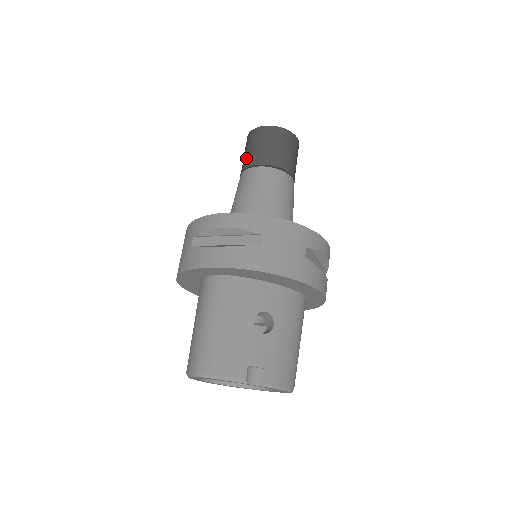
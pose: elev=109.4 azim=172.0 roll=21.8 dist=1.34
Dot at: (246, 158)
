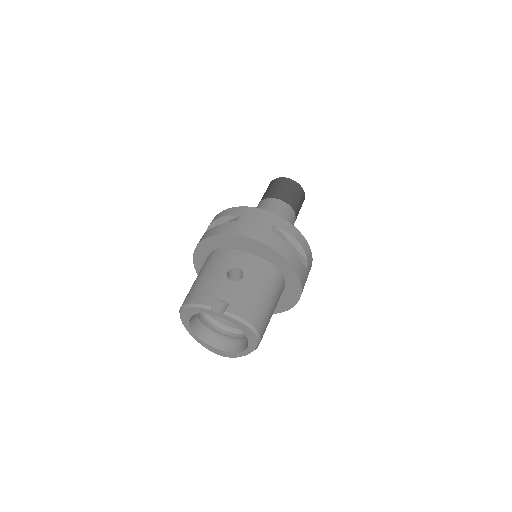
Dot at: occluded
